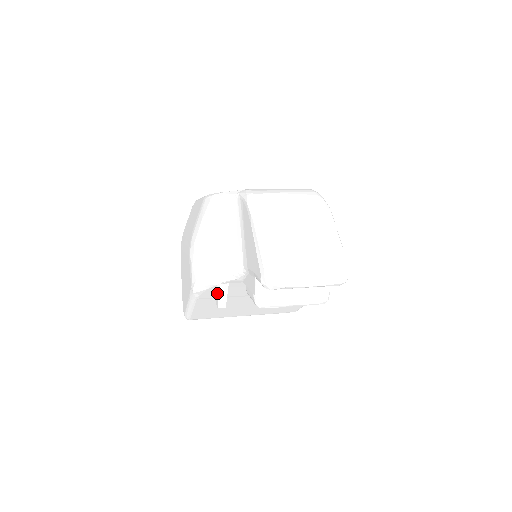
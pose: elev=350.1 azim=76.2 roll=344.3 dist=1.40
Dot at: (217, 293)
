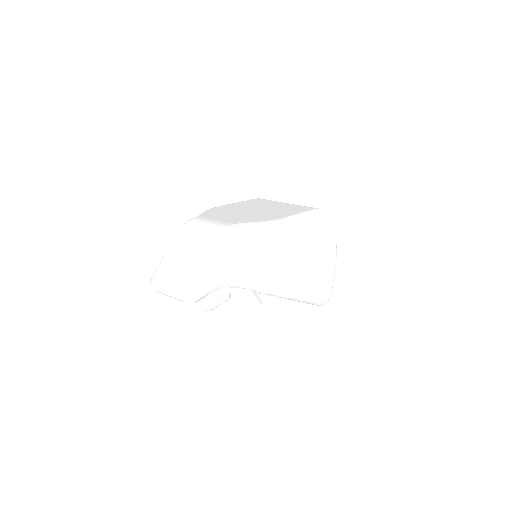
Dot at: occluded
